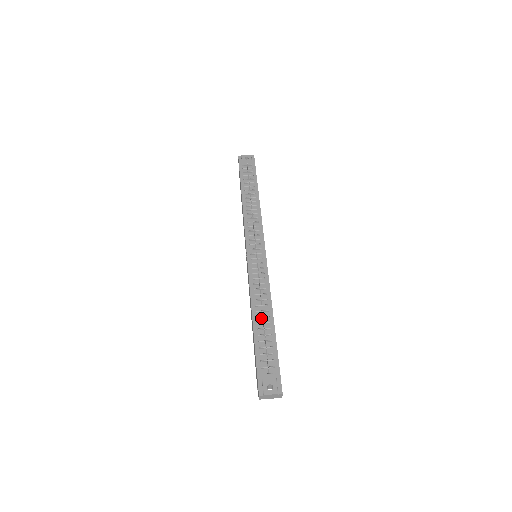
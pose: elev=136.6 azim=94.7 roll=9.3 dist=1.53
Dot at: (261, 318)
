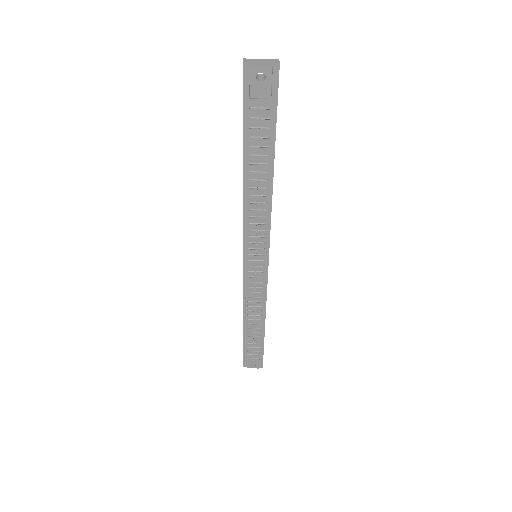
Dot at: (252, 324)
